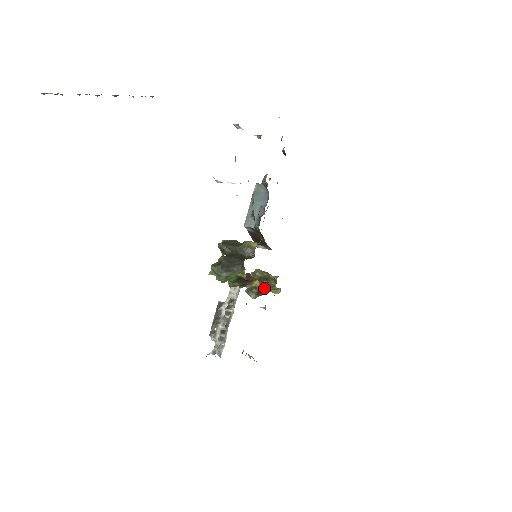
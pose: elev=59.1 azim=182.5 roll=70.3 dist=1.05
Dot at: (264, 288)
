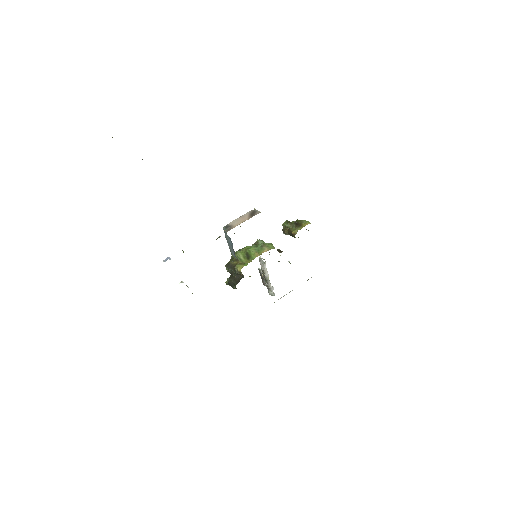
Dot at: occluded
